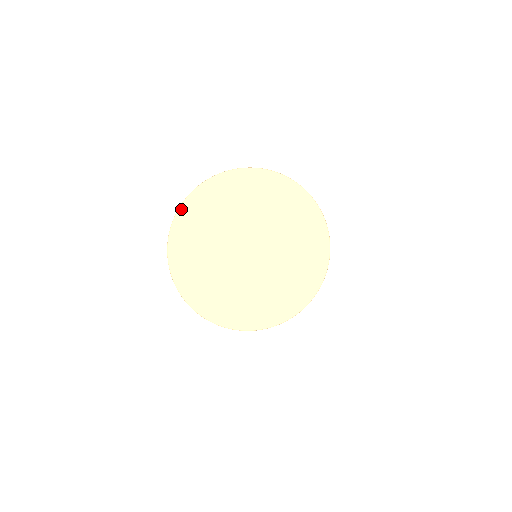
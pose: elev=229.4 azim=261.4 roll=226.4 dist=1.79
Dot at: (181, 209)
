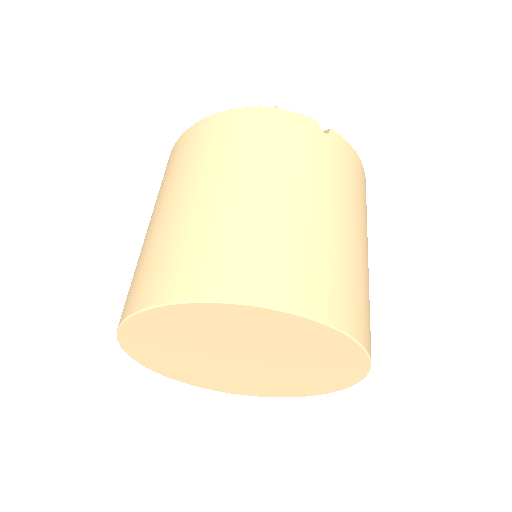
Dot at: (179, 306)
